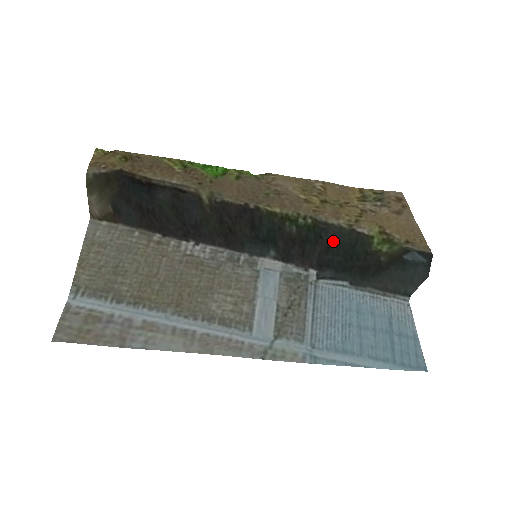
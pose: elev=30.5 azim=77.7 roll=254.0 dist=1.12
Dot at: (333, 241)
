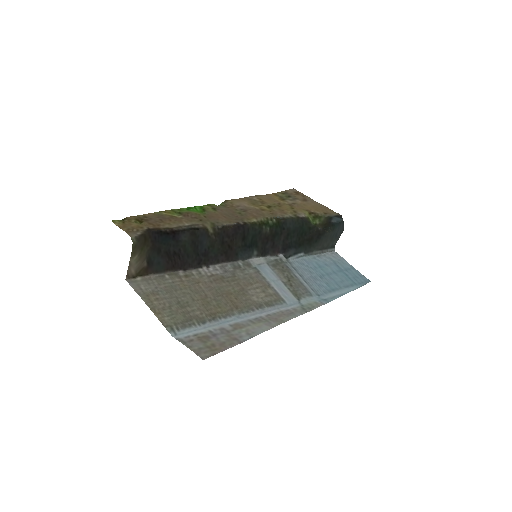
Dot at: (290, 229)
